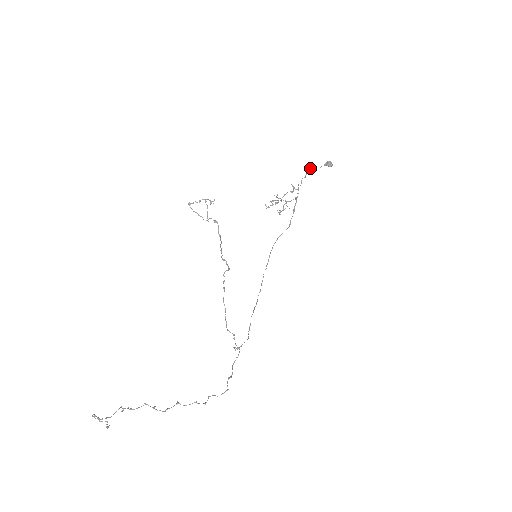
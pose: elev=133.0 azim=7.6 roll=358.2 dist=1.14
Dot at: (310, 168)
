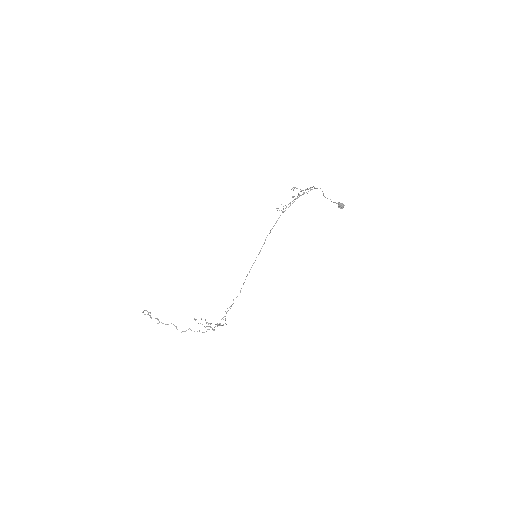
Dot at: (325, 197)
